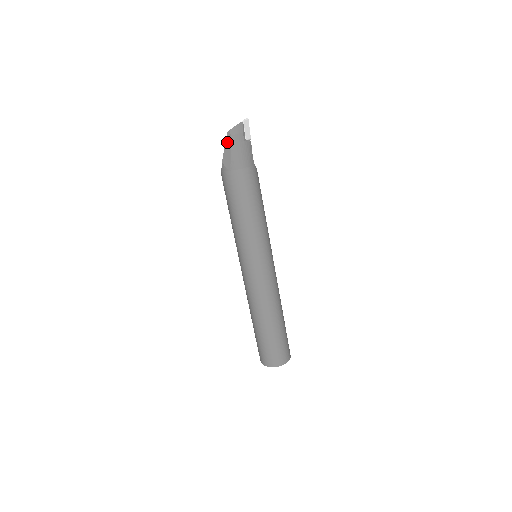
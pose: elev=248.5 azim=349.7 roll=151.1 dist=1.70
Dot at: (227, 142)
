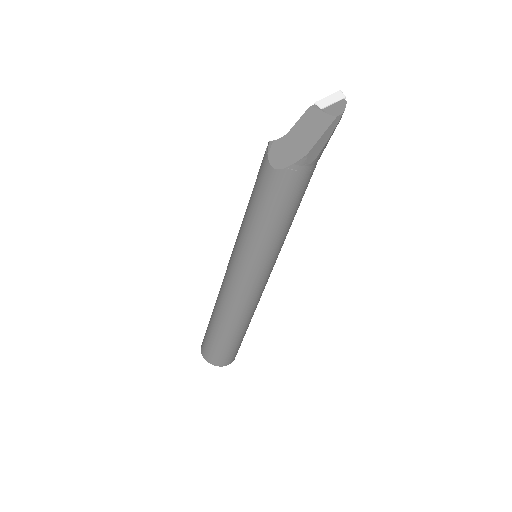
Dot at: (329, 129)
